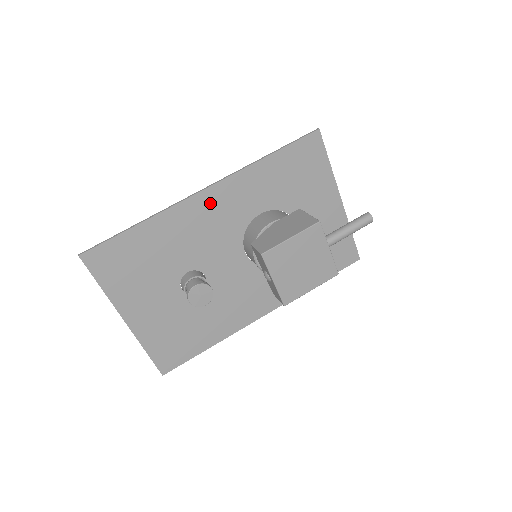
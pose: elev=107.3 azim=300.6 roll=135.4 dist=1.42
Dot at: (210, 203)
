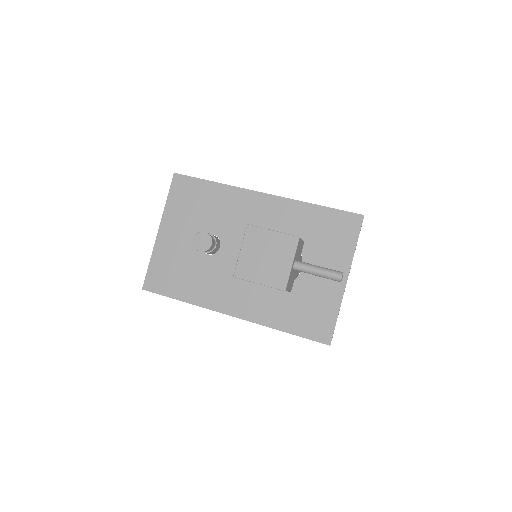
Dot at: (260, 204)
